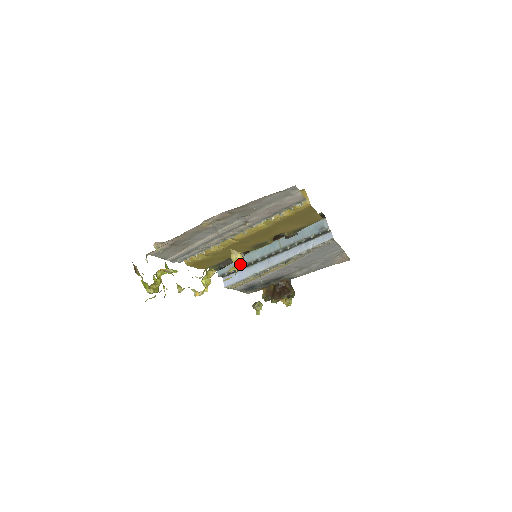
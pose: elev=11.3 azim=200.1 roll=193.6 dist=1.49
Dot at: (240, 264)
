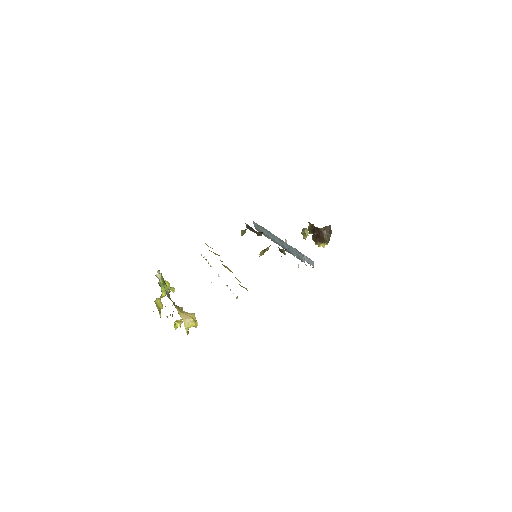
Dot at: (192, 326)
